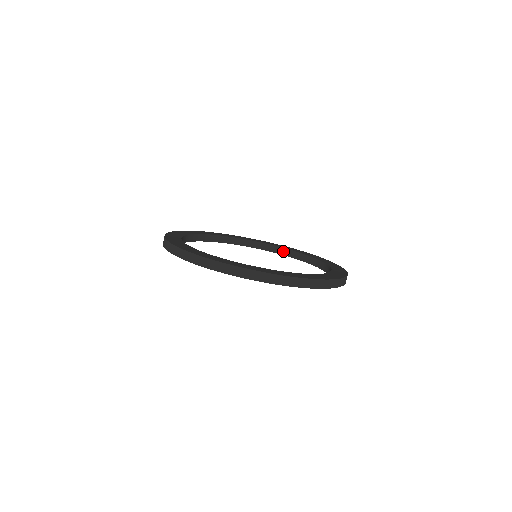
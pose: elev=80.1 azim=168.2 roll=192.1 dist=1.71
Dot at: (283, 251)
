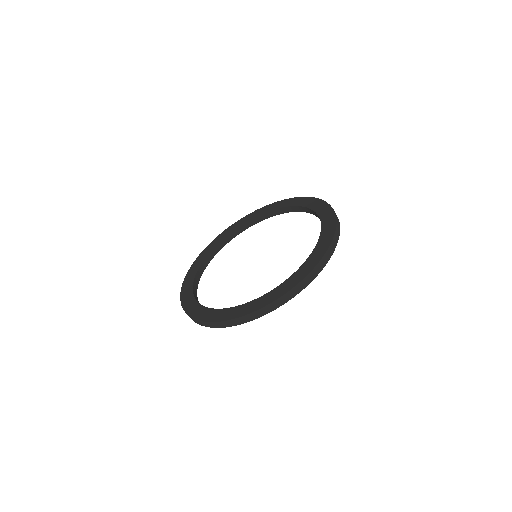
Dot at: (230, 237)
